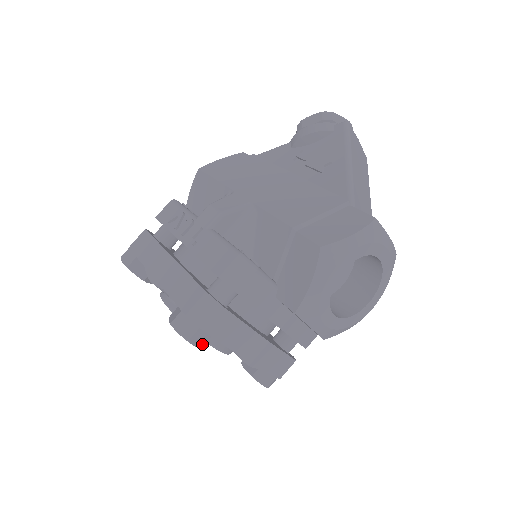
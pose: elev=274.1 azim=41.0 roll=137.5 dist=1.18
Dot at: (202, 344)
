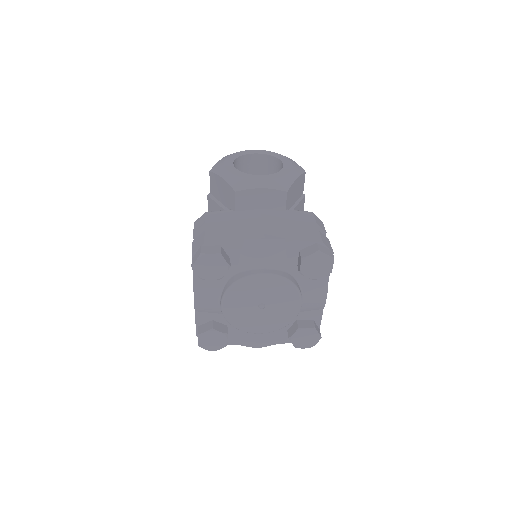
Dot at: (215, 251)
